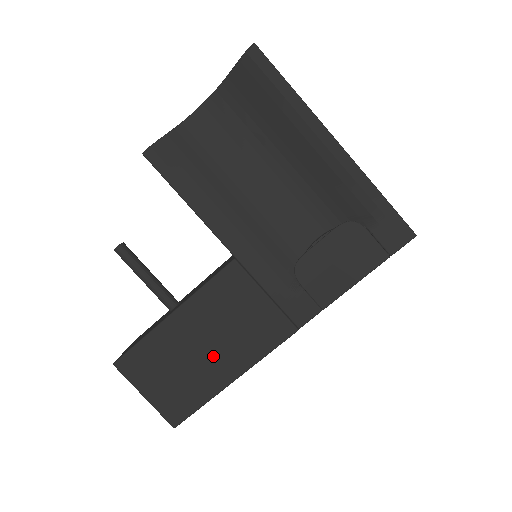
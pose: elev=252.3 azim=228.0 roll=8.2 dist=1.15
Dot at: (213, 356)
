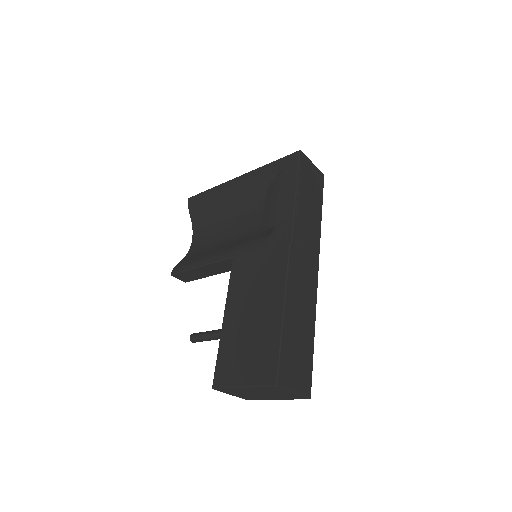
Dot at: (261, 309)
